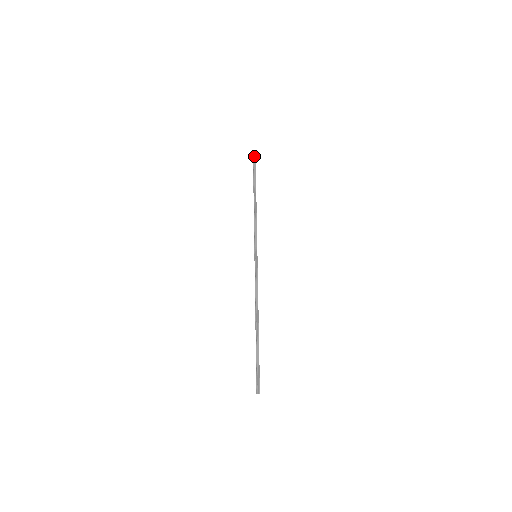
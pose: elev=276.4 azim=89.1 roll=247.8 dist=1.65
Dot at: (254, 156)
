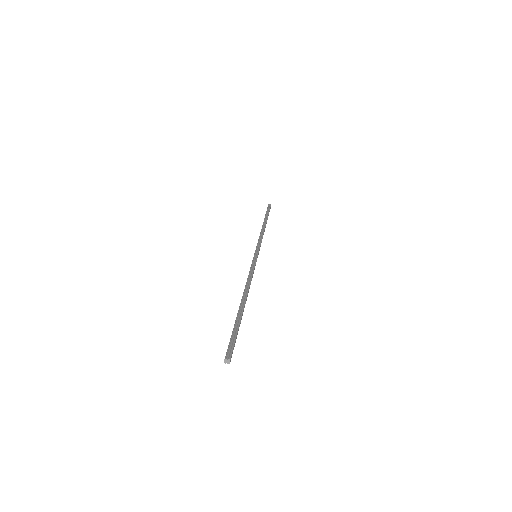
Dot at: (269, 205)
